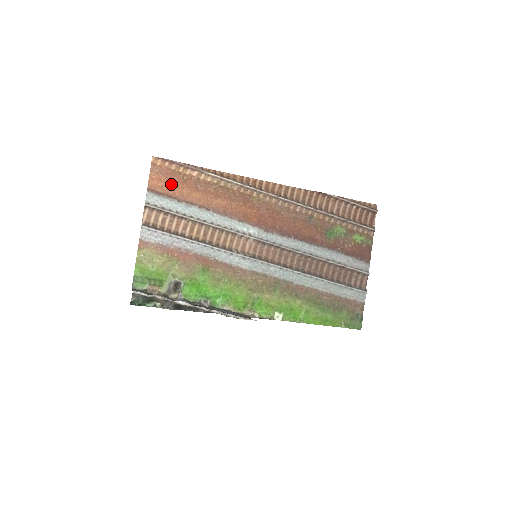
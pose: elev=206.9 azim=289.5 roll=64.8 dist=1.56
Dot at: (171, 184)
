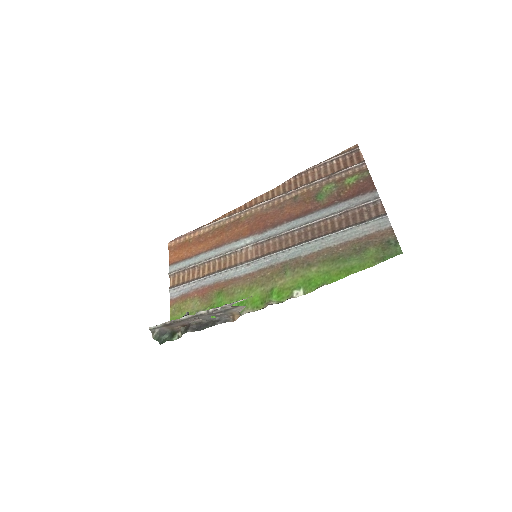
Dot at: (183, 251)
